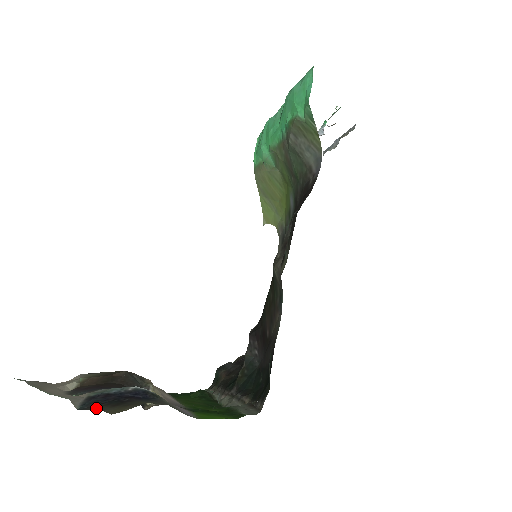
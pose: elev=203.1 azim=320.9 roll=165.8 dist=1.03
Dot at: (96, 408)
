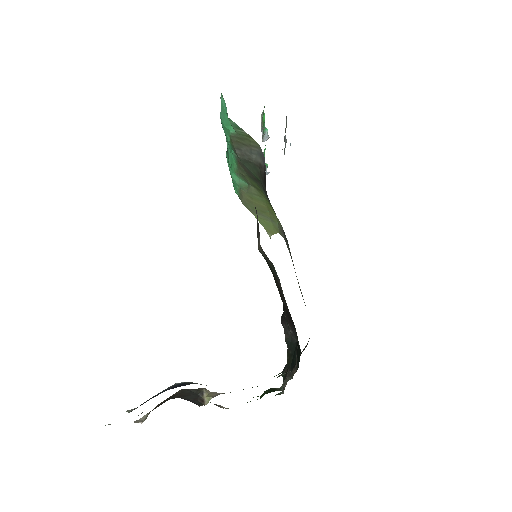
Dot at: occluded
